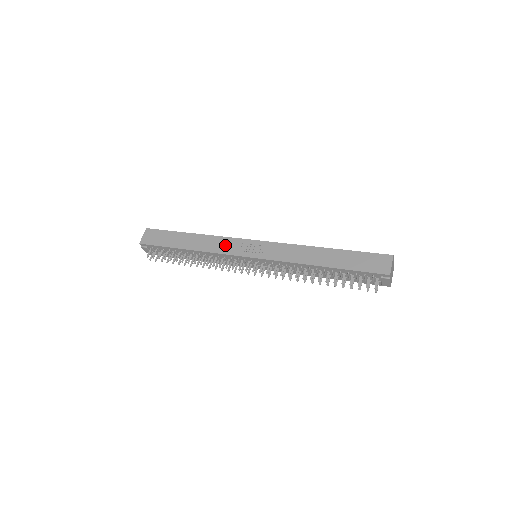
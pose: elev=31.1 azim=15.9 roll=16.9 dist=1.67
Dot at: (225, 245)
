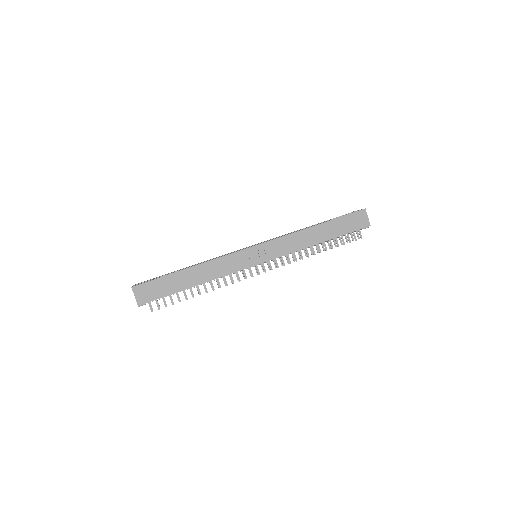
Dot at: (230, 264)
